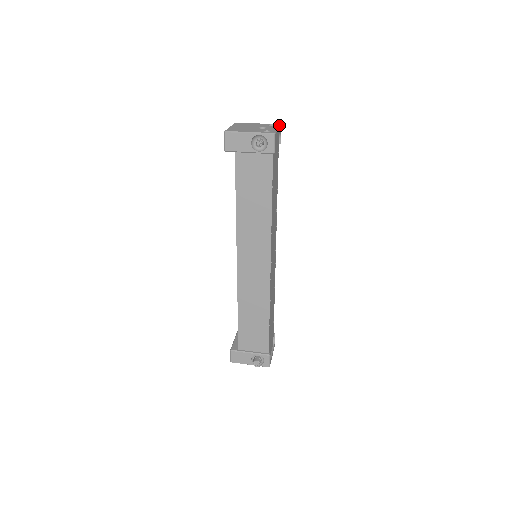
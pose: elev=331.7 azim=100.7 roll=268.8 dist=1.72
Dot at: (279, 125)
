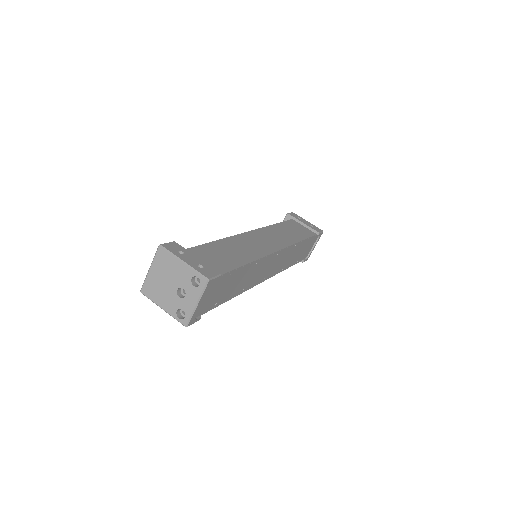
Dot at: (203, 287)
